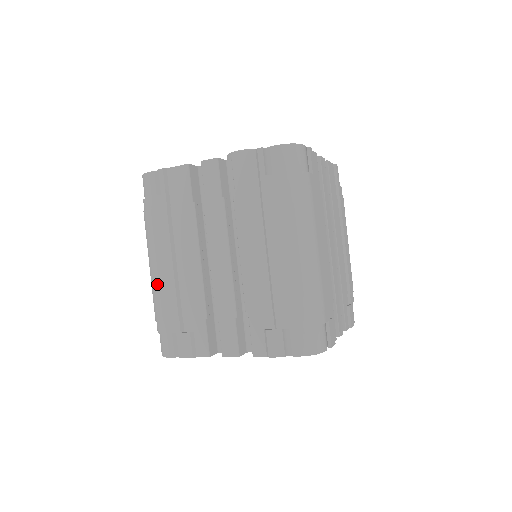
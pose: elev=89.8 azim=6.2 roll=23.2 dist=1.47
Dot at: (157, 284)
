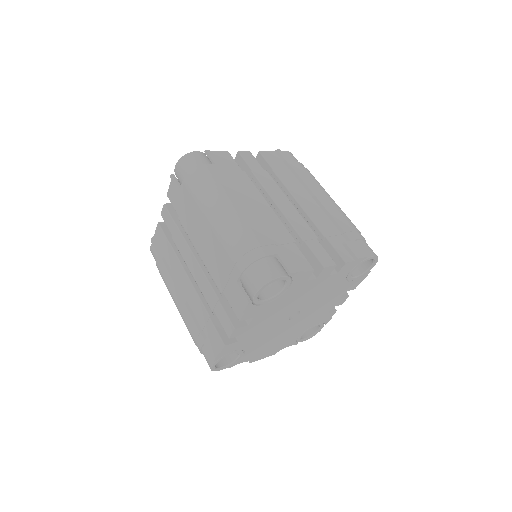
Dot at: (240, 219)
